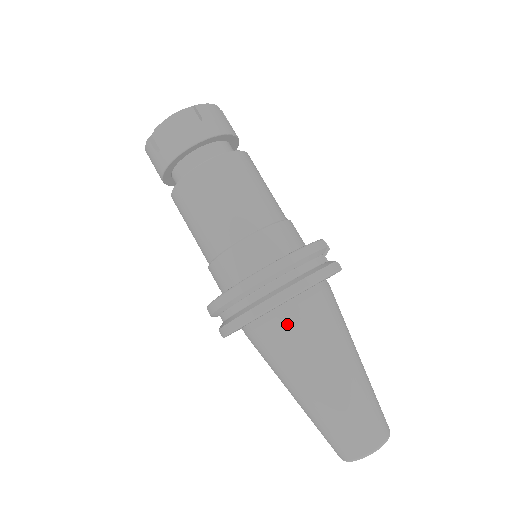
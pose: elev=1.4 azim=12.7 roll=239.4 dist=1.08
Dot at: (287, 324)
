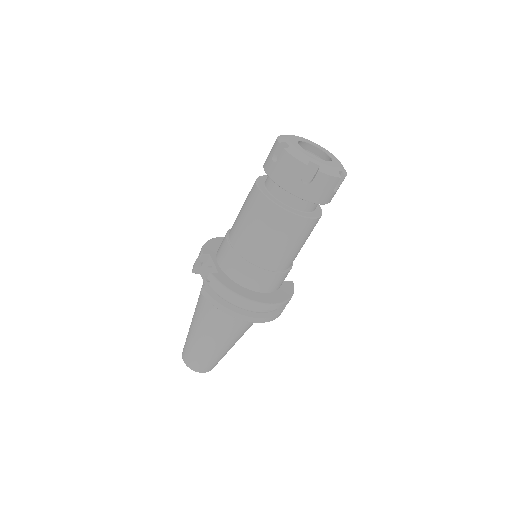
Dot at: occluded
